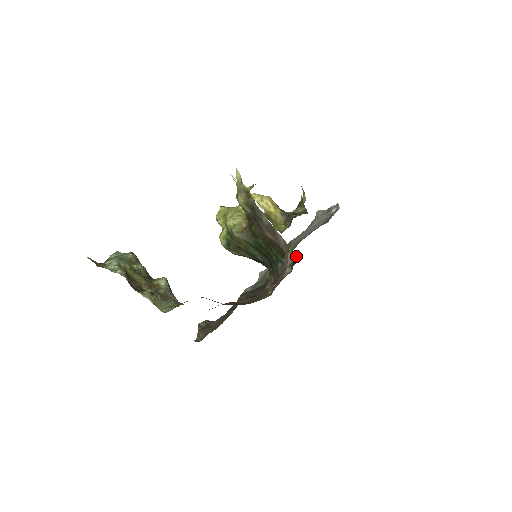
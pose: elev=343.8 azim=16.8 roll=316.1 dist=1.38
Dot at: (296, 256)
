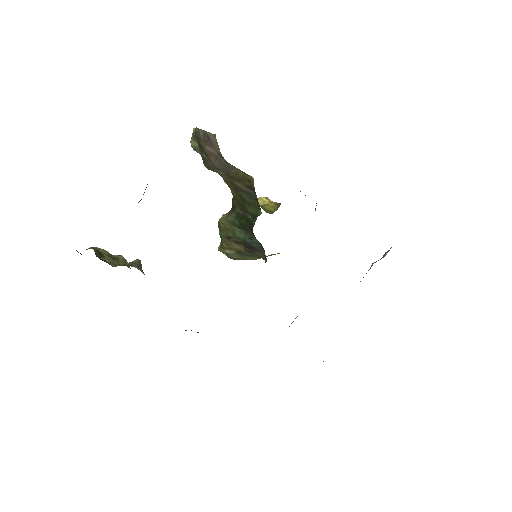
Dot at: occluded
